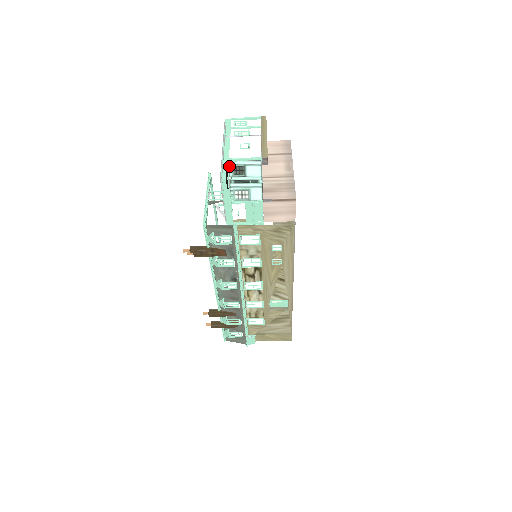
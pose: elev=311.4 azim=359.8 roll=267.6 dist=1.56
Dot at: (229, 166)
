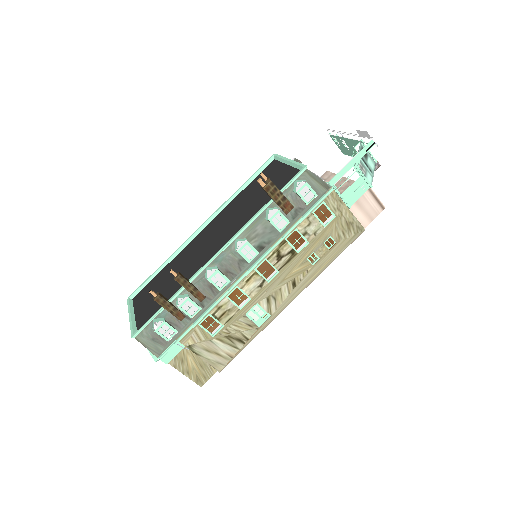
Dot at: occluded
